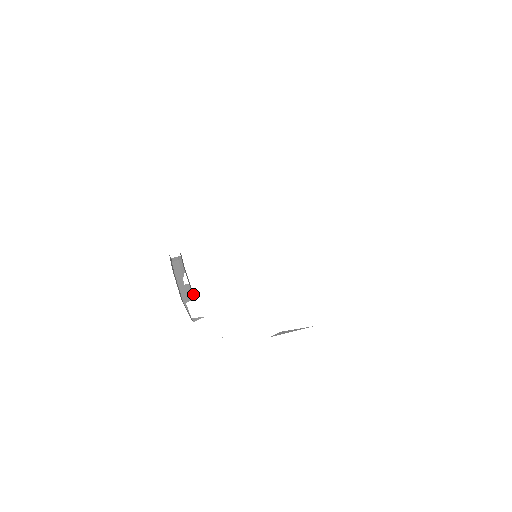
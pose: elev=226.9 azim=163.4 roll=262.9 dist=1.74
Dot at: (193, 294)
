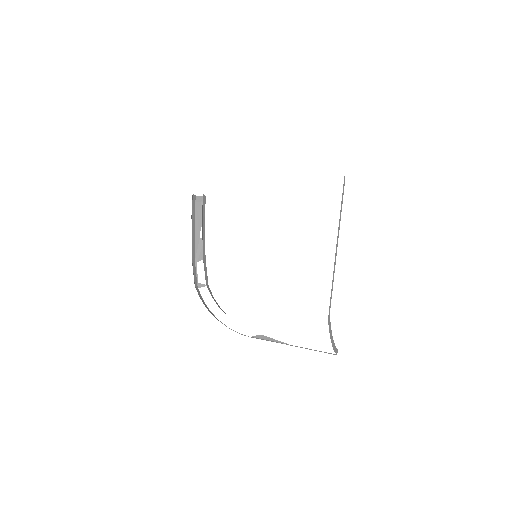
Dot at: occluded
